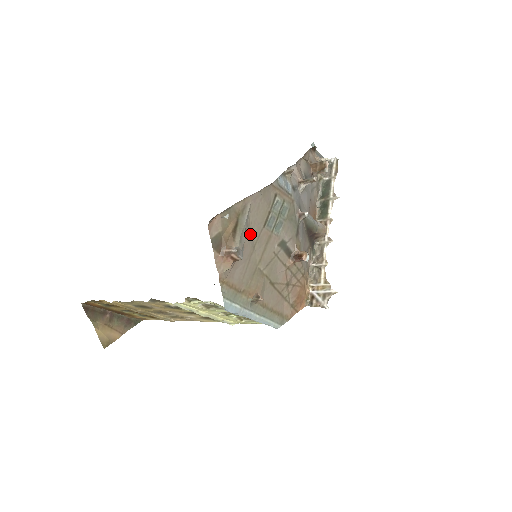
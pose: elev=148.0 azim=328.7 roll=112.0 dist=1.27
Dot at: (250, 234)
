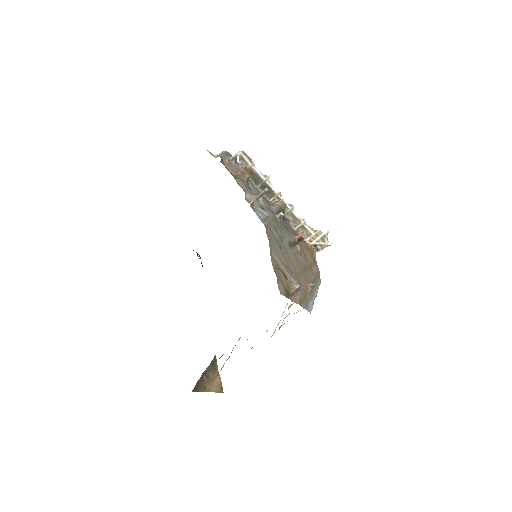
Dot at: (284, 265)
